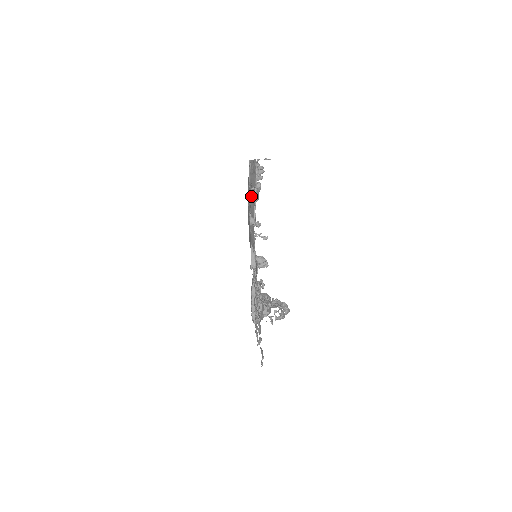
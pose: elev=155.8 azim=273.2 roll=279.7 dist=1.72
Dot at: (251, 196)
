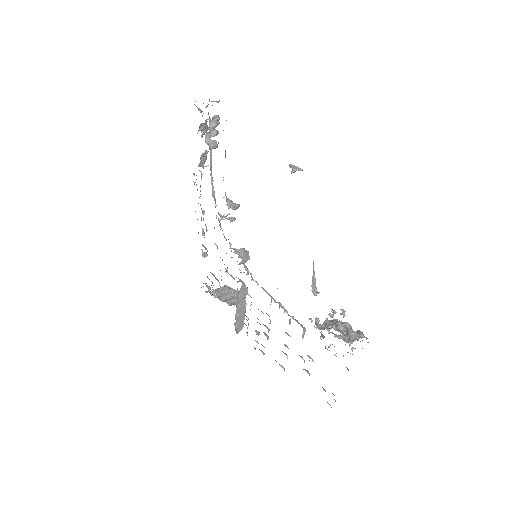
Dot at: occluded
